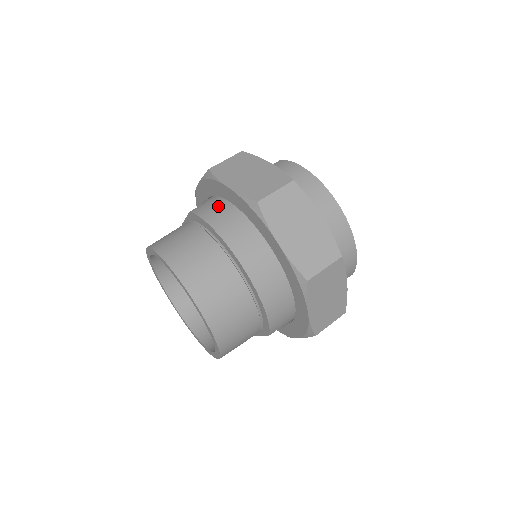
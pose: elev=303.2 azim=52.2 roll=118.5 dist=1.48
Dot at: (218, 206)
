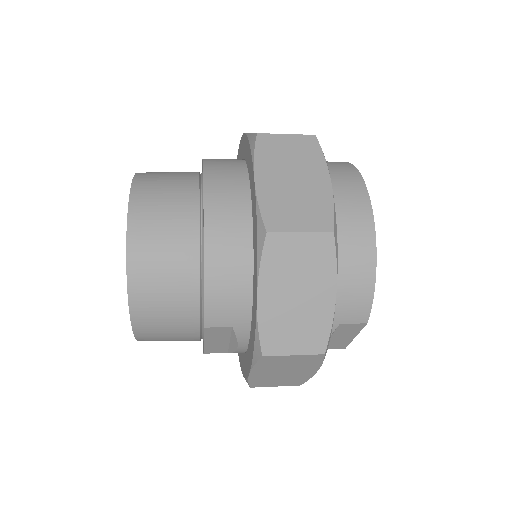
Dot at: occluded
